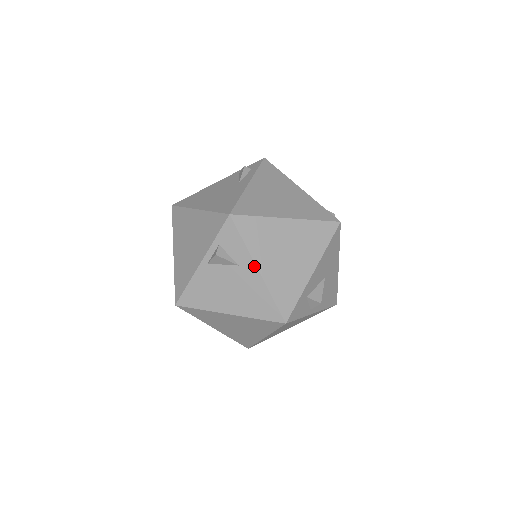
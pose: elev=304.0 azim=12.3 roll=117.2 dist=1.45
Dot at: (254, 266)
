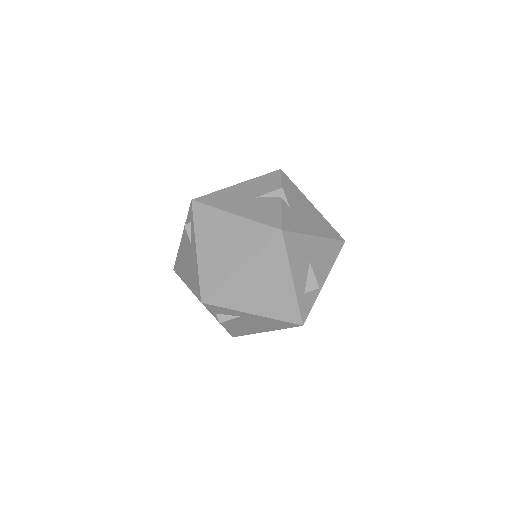
Dot at: (248, 314)
